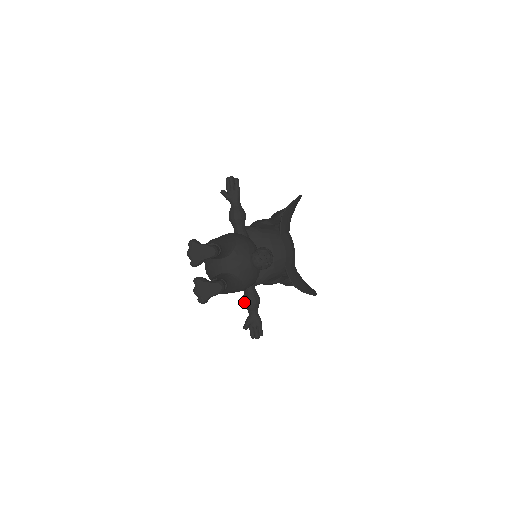
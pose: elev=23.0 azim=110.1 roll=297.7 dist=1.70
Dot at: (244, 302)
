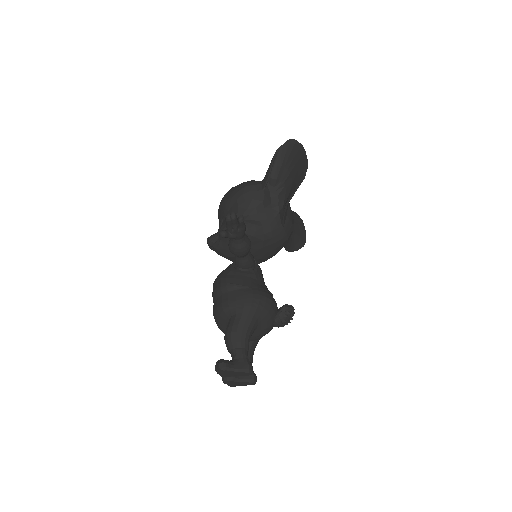
Dot at: occluded
